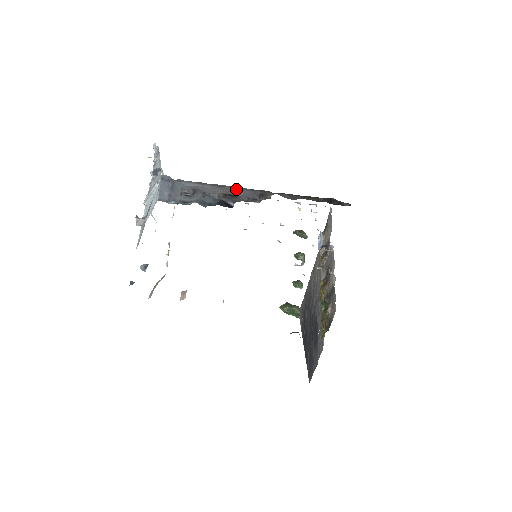
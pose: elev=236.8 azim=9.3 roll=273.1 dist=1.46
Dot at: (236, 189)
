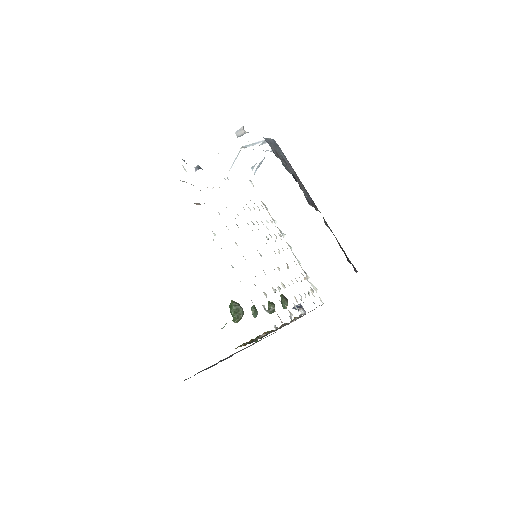
Dot at: (304, 188)
